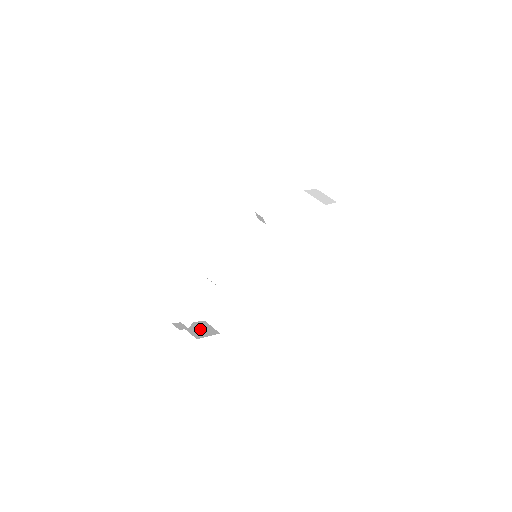
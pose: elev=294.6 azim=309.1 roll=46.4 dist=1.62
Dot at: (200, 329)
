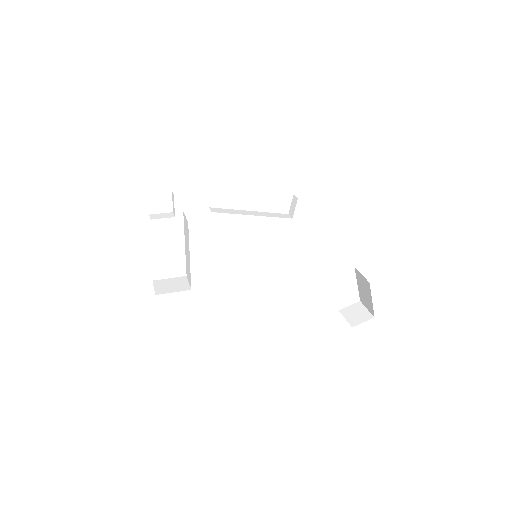
Dot at: occluded
